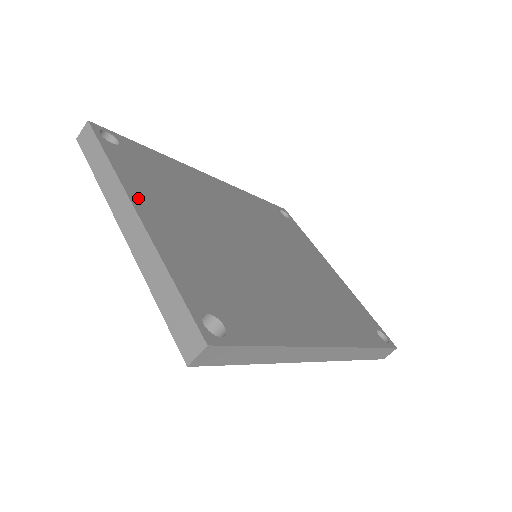
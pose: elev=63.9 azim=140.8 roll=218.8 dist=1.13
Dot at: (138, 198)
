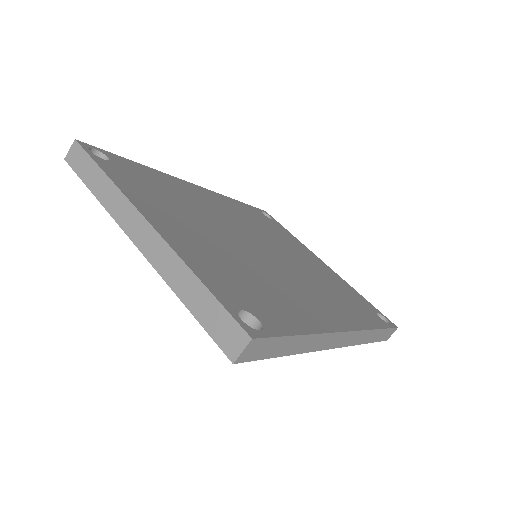
Dot at: (144, 209)
